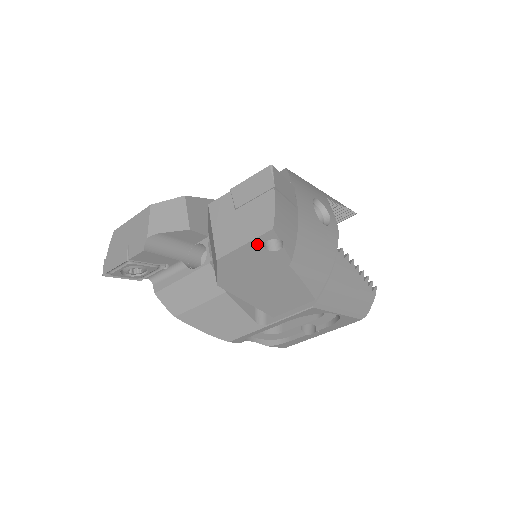
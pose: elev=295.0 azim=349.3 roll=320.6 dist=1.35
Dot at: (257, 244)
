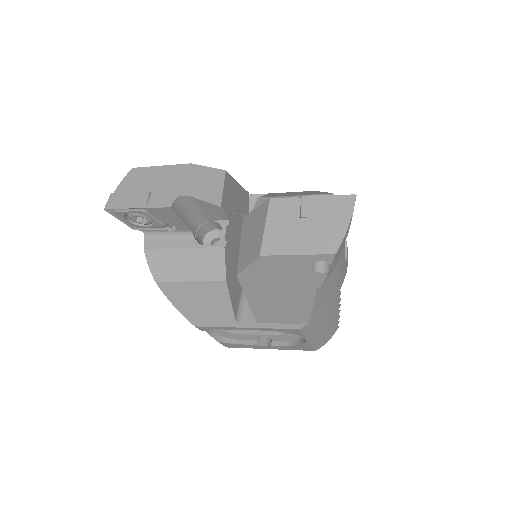
Dot at: (309, 259)
